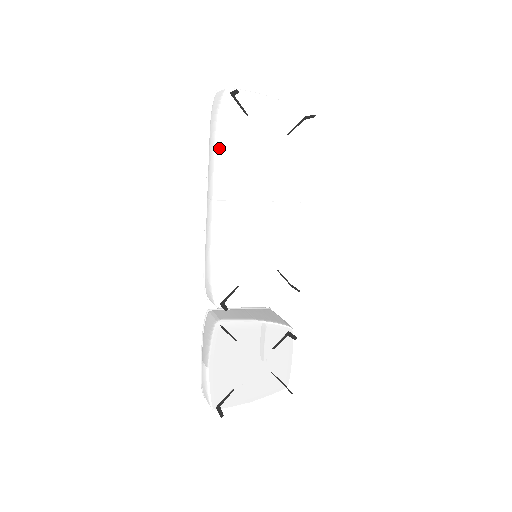
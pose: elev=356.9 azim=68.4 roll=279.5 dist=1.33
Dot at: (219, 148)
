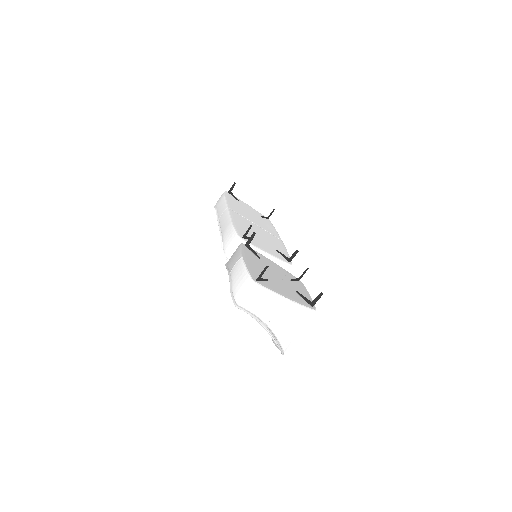
Dot at: (227, 199)
